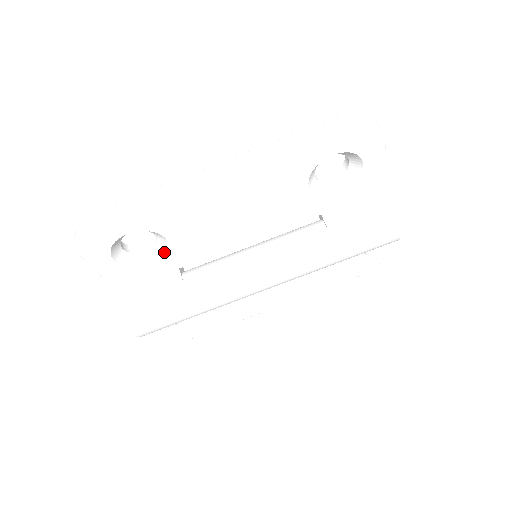
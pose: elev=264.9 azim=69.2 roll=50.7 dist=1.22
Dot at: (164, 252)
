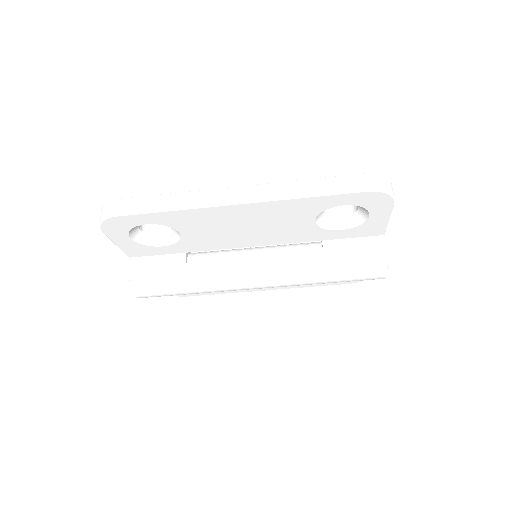
Dot at: (175, 240)
